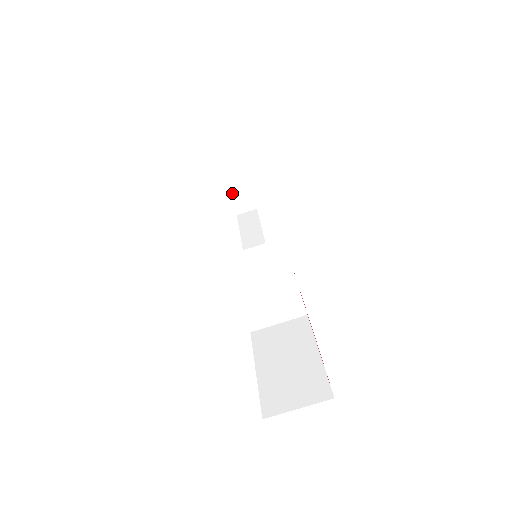
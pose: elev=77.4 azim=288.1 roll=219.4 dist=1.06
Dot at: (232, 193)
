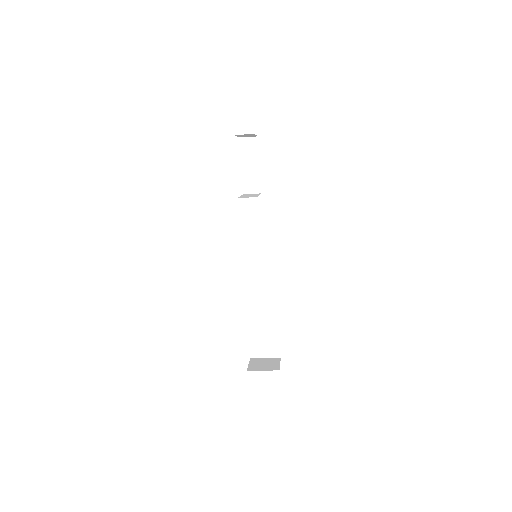
Dot at: occluded
